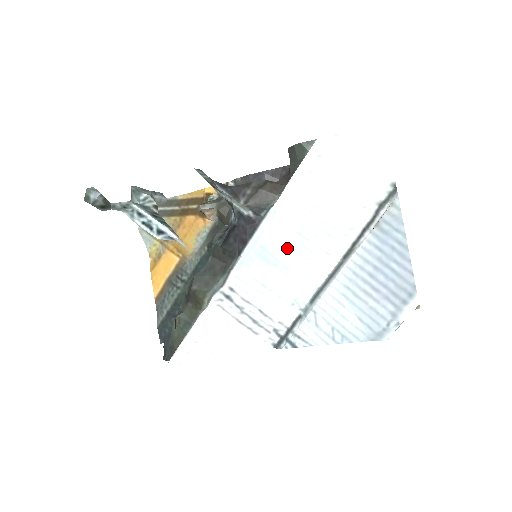
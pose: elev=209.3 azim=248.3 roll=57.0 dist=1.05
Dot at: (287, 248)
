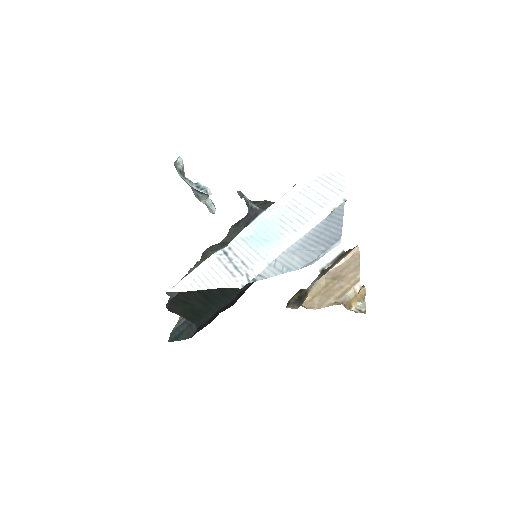
Dot at: (272, 228)
